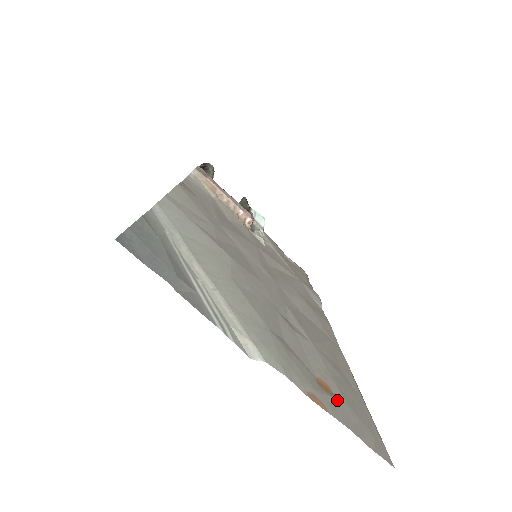
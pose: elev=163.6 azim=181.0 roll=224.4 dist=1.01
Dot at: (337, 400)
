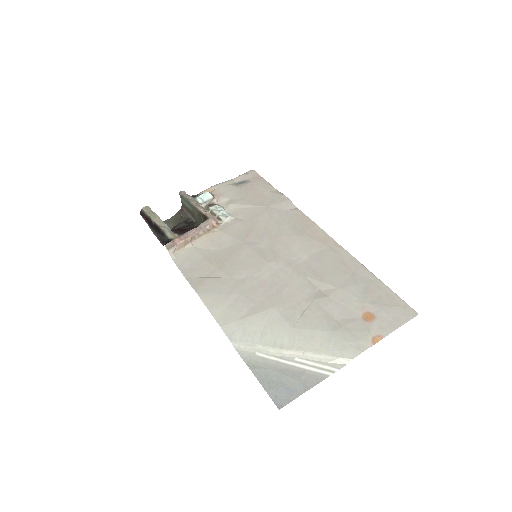
Dot at: (378, 317)
